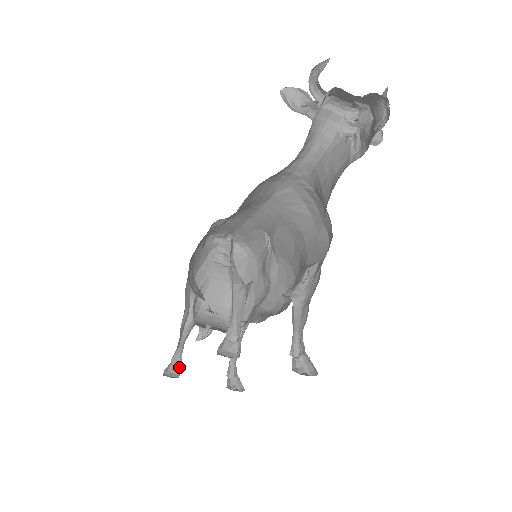
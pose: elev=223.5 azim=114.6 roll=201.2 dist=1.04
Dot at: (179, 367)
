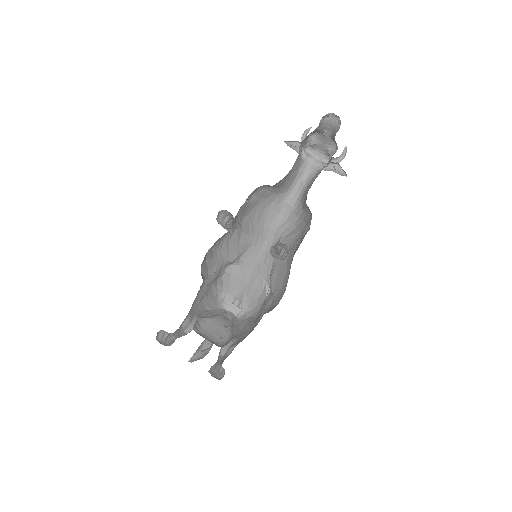
Dot at: occluded
